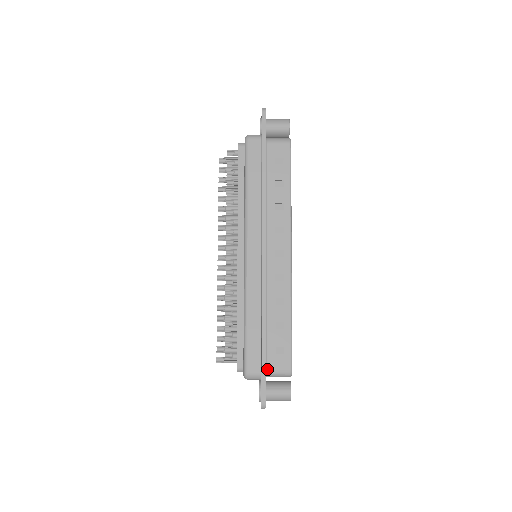
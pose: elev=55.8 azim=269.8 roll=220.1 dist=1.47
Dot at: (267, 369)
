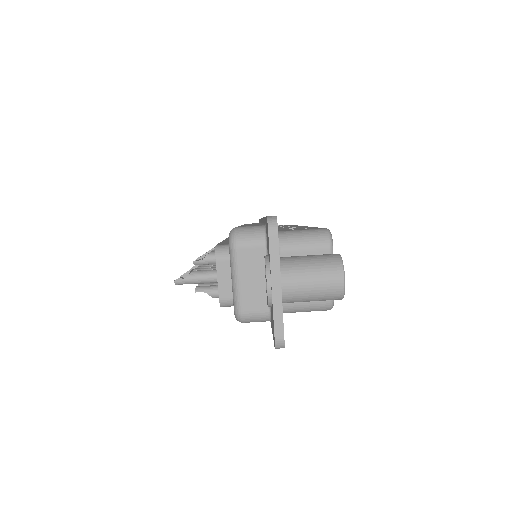
Dot at: occluded
